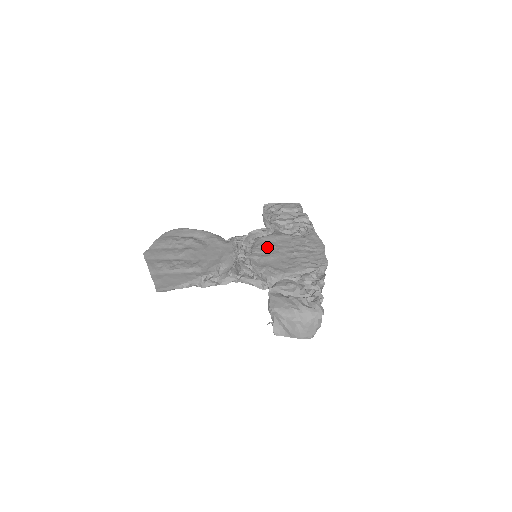
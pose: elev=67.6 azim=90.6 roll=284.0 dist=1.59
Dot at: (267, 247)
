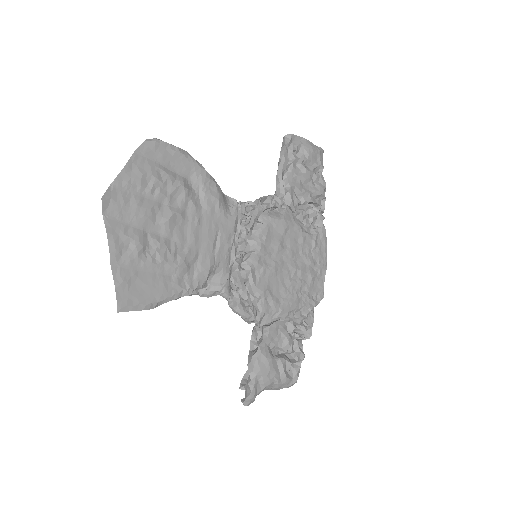
Dot at: (274, 246)
